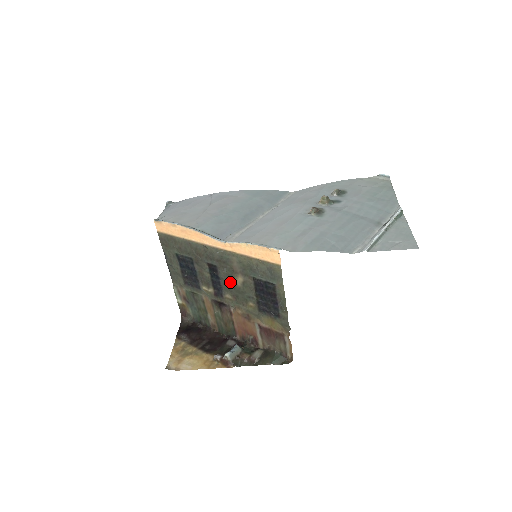
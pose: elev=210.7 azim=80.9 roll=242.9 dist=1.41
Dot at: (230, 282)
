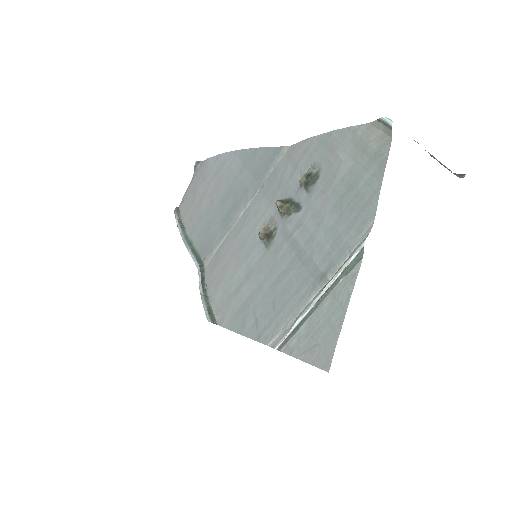
Dot at: occluded
